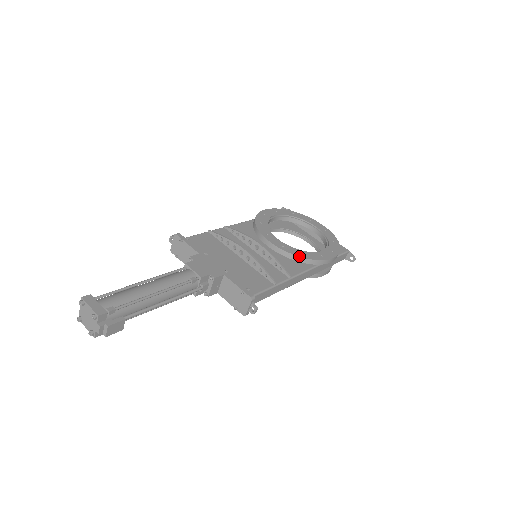
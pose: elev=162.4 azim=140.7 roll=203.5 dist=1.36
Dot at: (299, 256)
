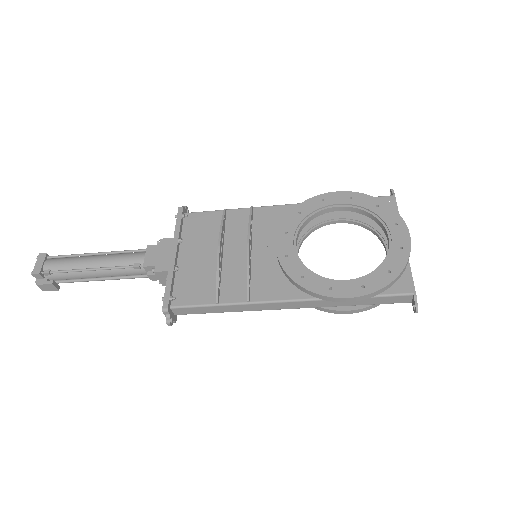
Dot at: (291, 277)
